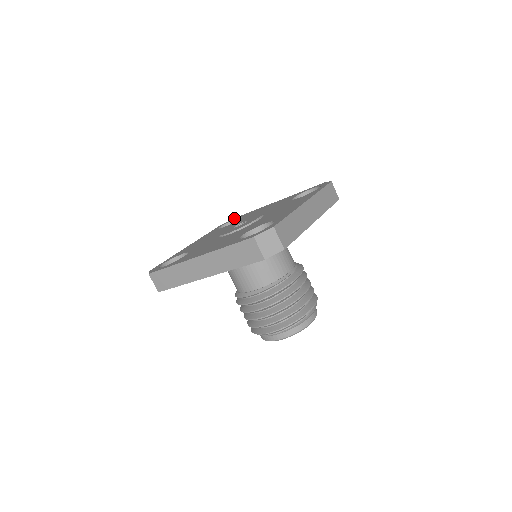
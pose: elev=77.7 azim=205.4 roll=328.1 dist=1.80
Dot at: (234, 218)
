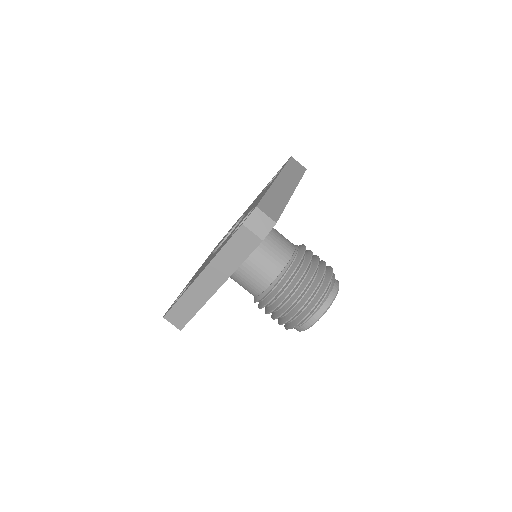
Dot at: occluded
